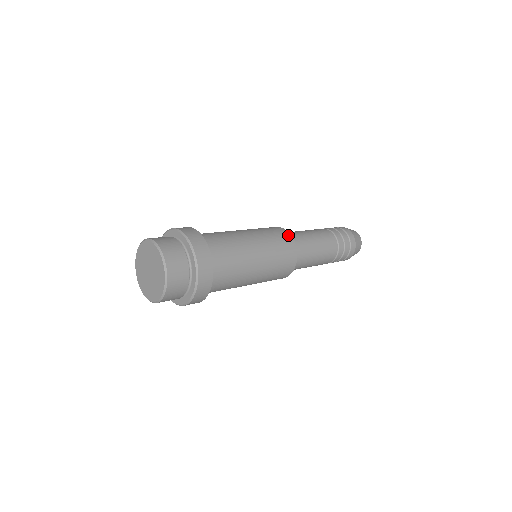
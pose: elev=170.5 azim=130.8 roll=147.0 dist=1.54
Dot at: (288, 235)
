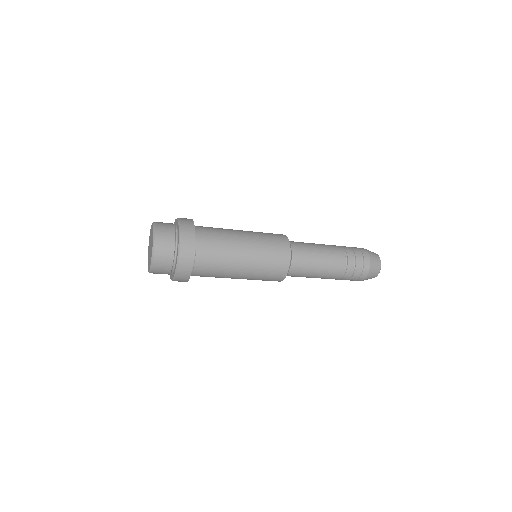
Dot at: (287, 245)
